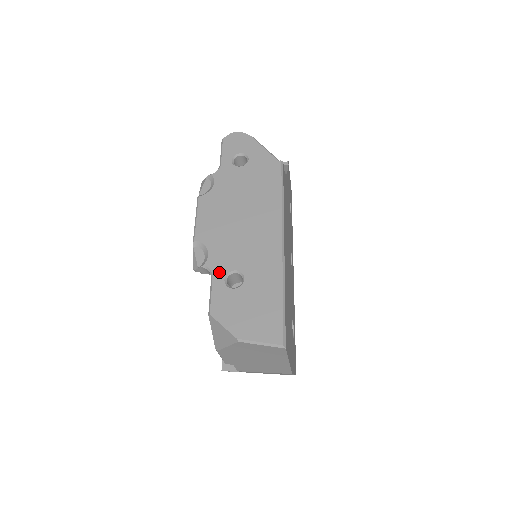
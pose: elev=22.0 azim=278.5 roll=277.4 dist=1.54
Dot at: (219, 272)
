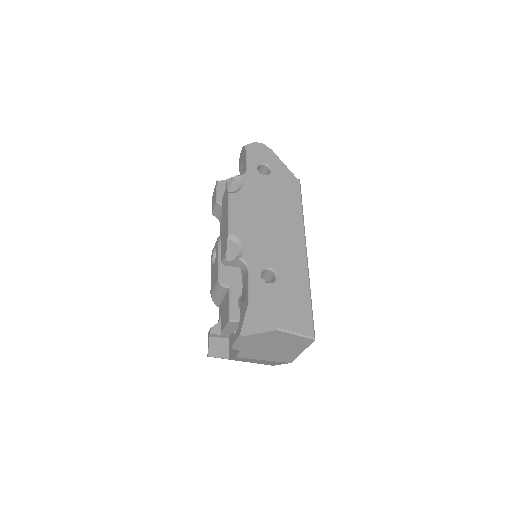
Dot at: (255, 266)
